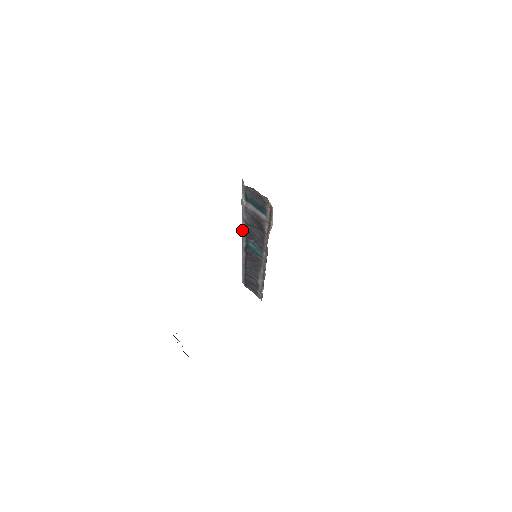
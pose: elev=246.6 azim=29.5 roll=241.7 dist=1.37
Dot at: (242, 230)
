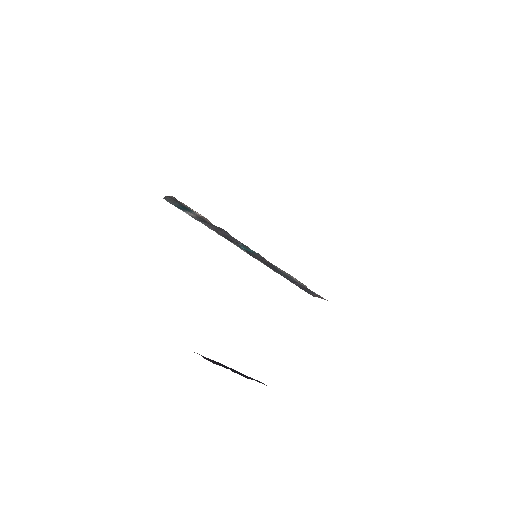
Dot at: occluded
